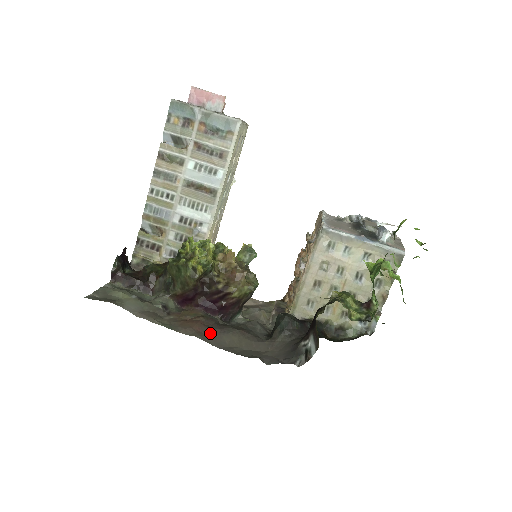
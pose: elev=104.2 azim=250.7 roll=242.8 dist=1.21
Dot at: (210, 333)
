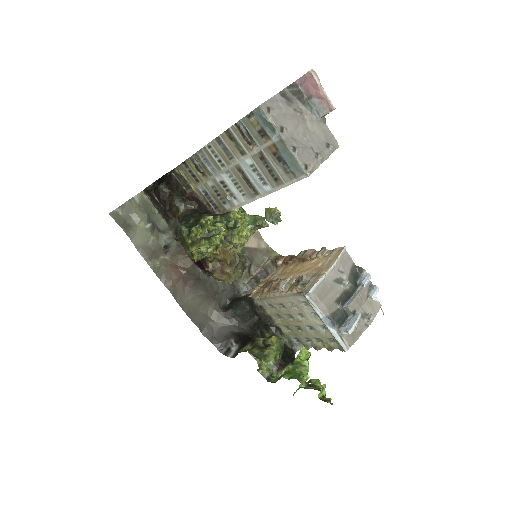
Dot at: (182, 290)
